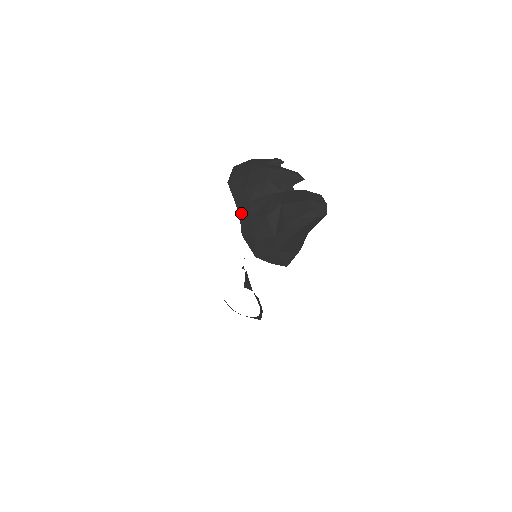
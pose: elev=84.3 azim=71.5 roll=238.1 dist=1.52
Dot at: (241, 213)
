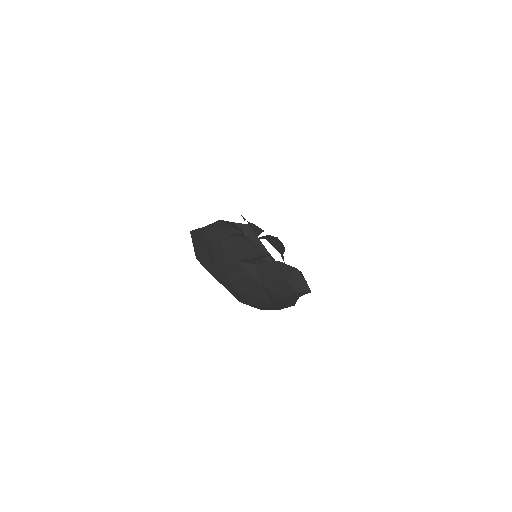
Dot at: (228, 289)
